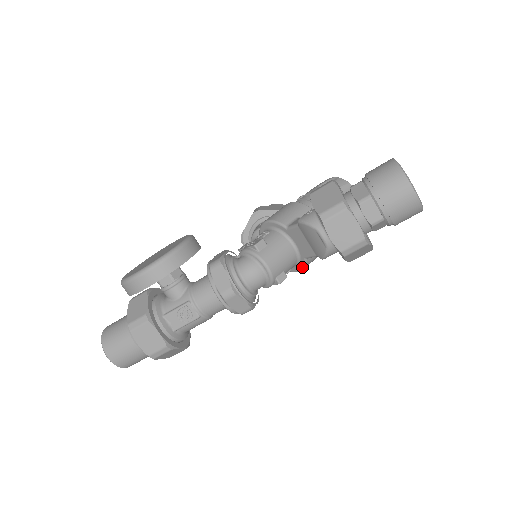
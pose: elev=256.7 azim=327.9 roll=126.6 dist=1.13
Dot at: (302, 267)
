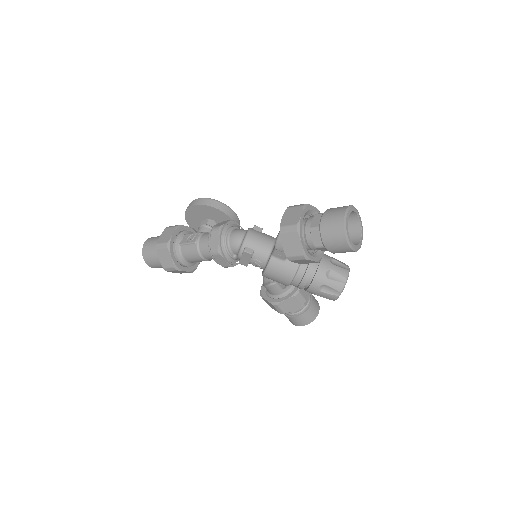
Dot at: (267, 264)
